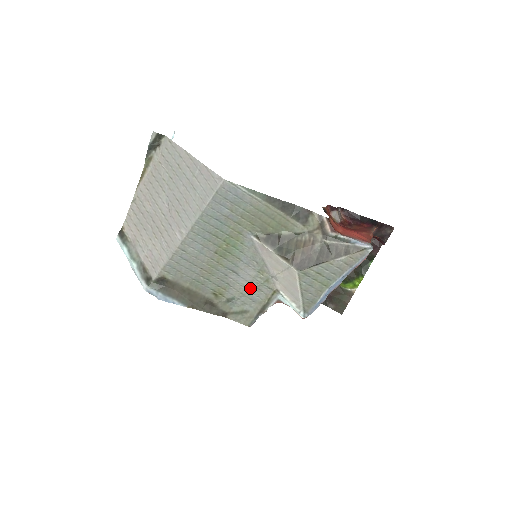
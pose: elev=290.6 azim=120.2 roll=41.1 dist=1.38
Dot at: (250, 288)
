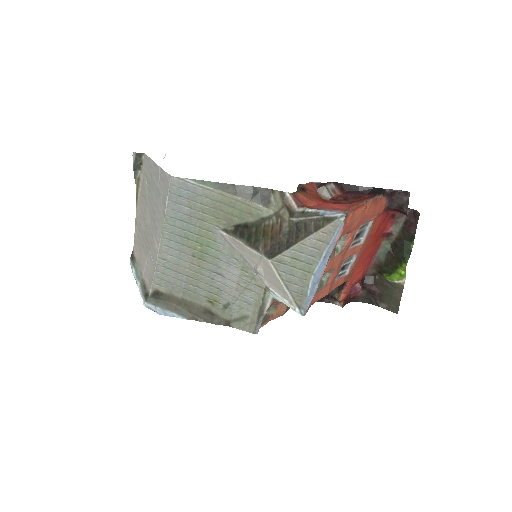
Dot at: (240, 289)
